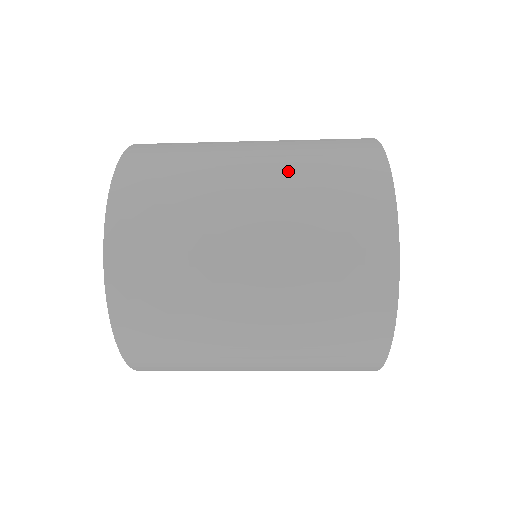
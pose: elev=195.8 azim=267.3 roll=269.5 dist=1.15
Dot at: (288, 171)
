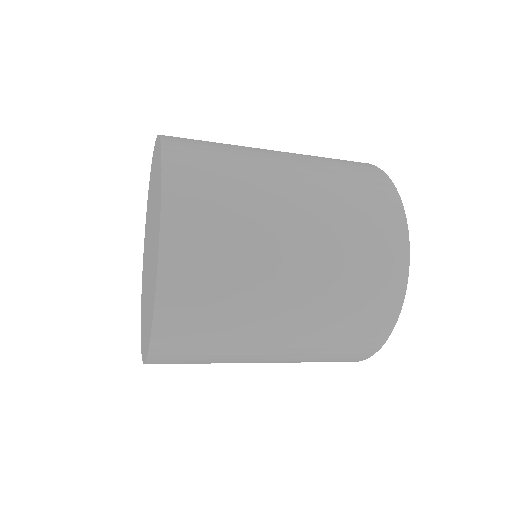
Dot at: (319, 316)
